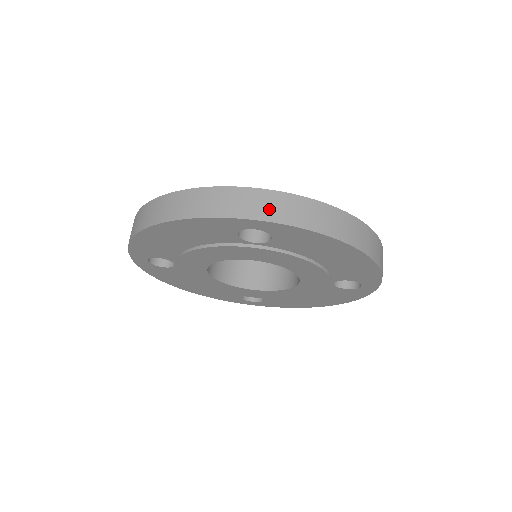
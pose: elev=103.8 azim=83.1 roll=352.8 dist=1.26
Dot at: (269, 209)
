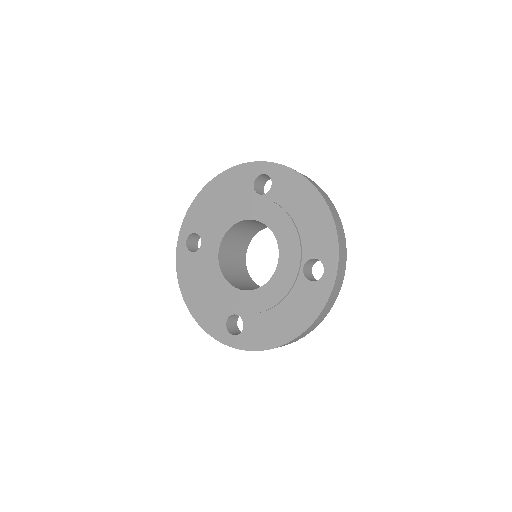
Dot at: occluded
